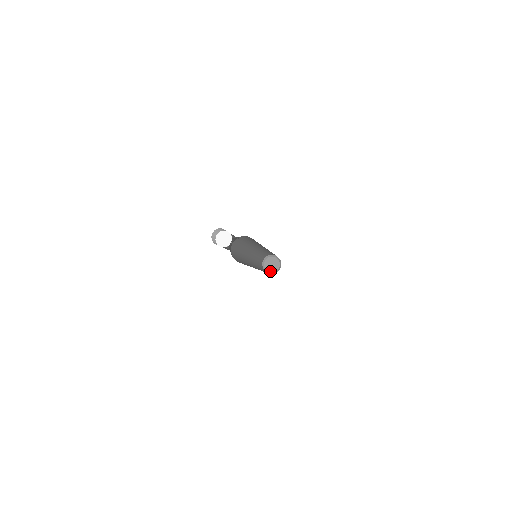
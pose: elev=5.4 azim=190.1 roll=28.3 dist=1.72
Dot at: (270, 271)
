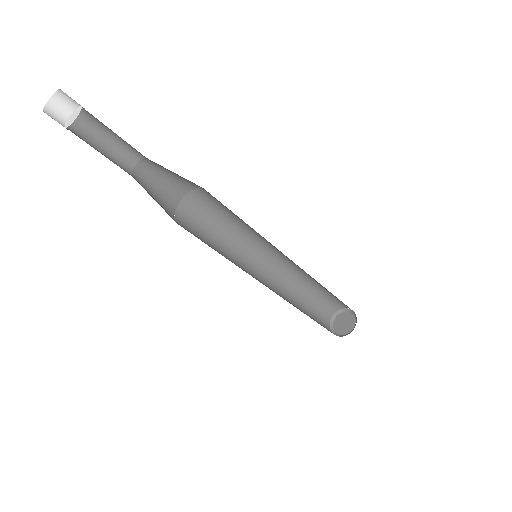
Dot at: (350, 330)
